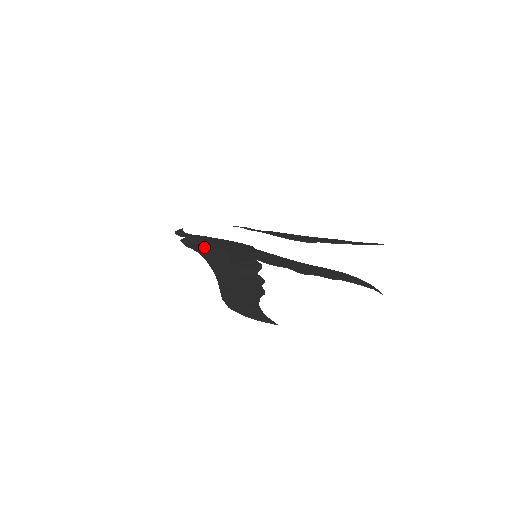
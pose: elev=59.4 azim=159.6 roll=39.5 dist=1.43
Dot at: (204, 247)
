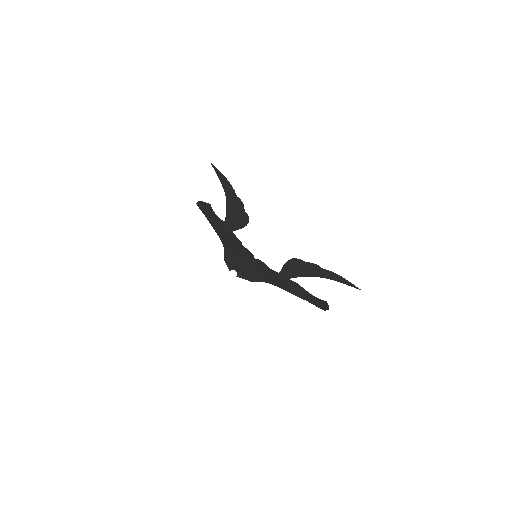
Dot at: (233, 257)
